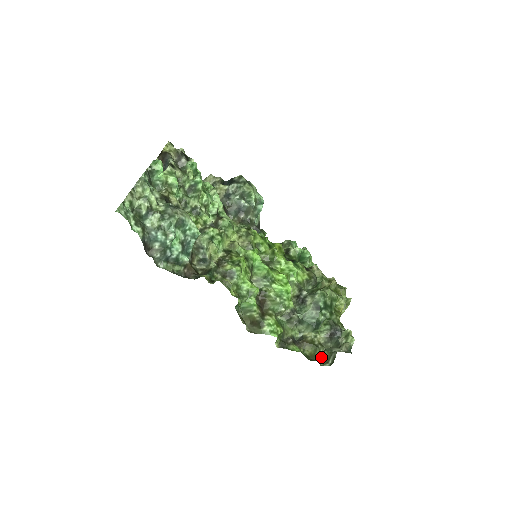
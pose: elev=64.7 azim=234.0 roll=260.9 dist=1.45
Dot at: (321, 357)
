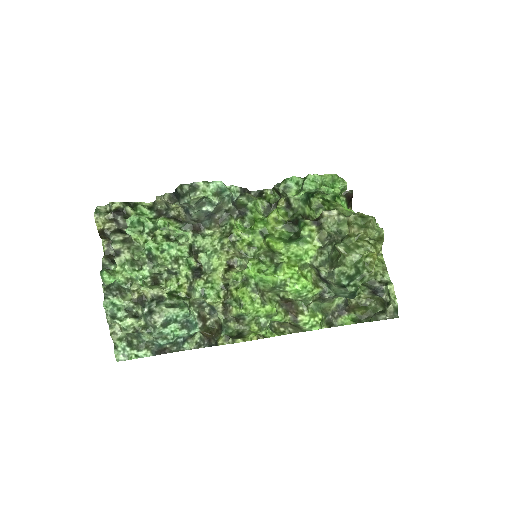
Dot at: (376, 306)
